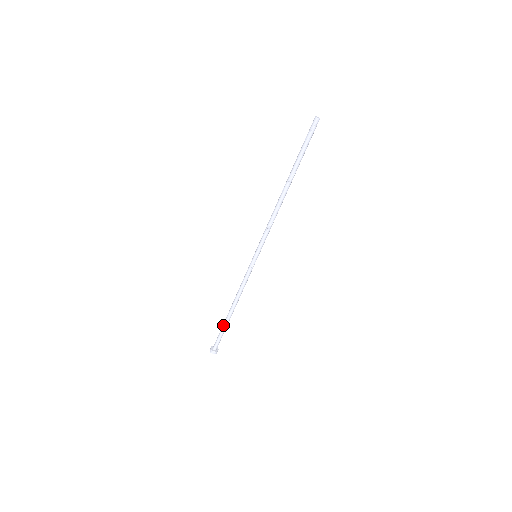
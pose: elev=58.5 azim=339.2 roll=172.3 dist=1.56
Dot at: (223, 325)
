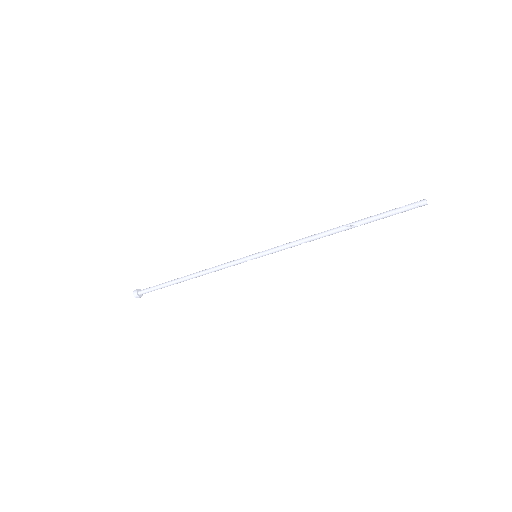
Dot at: (168, 281)
